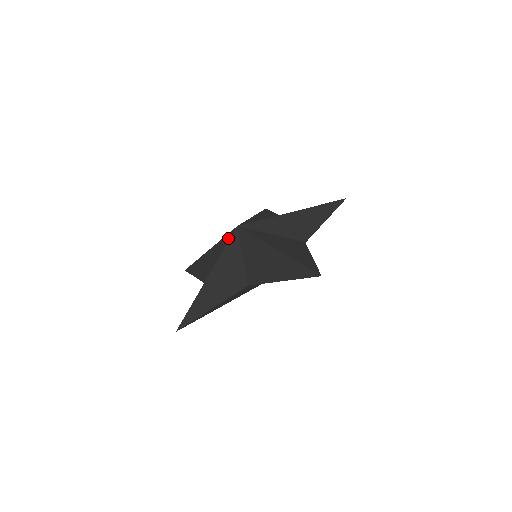
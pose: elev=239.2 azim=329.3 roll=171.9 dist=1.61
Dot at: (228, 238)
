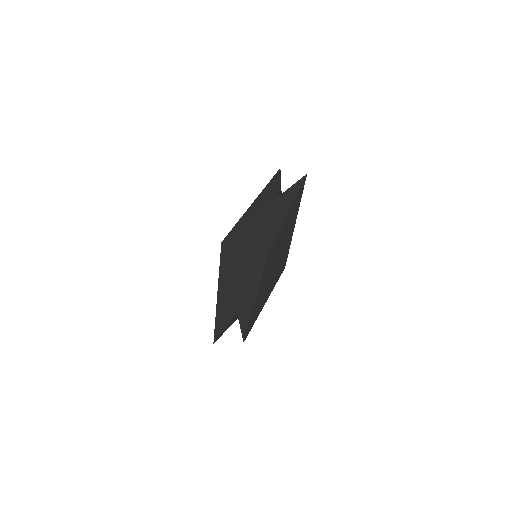
Dot at: (222, 259)
